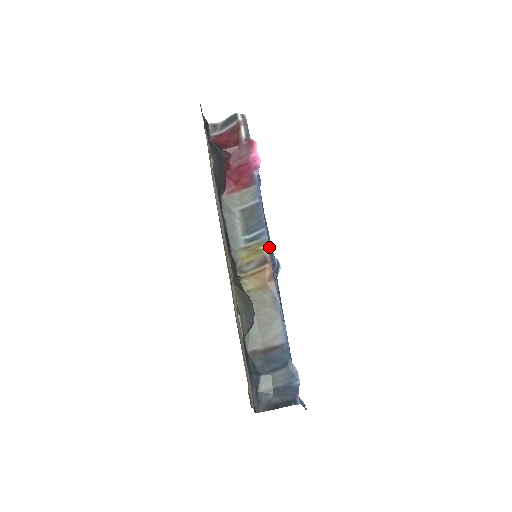
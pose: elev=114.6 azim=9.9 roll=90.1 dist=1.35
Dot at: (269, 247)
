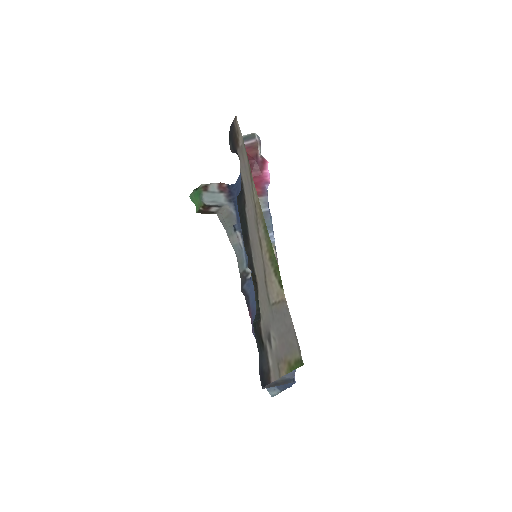
Dot at: occluded
